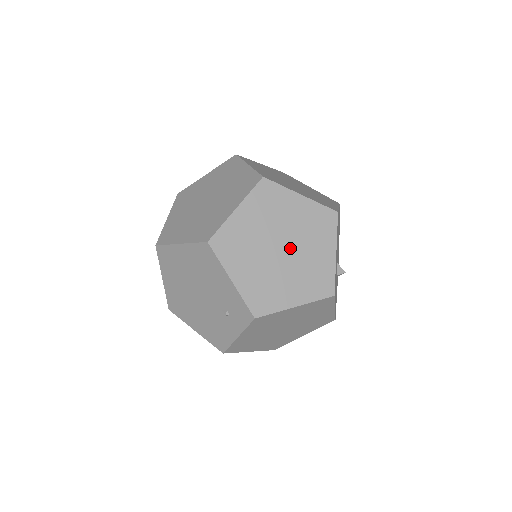
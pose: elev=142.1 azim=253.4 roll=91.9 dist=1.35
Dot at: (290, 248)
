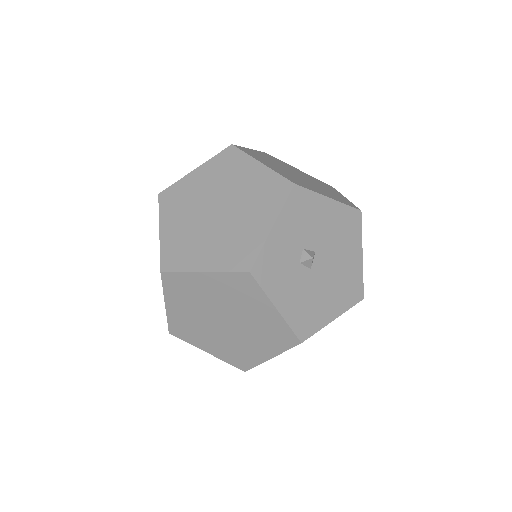
Dot at: (303, 179)
